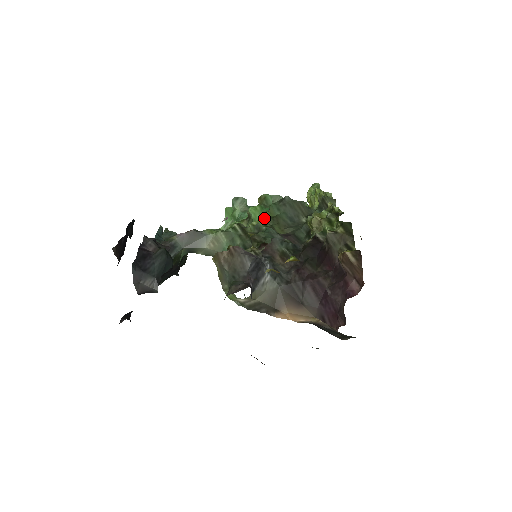
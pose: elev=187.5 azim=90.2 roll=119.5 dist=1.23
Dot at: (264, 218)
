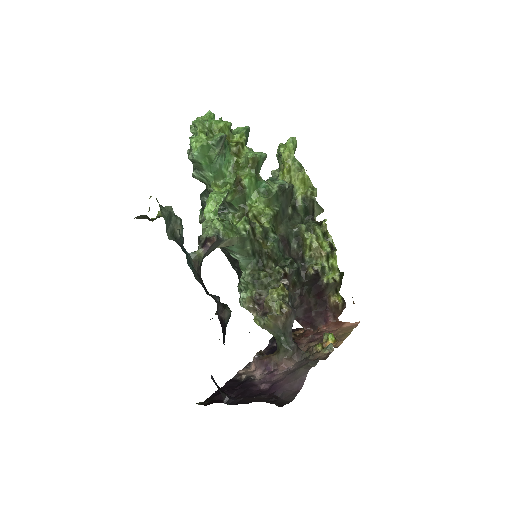
Dot at: (262, 205)
